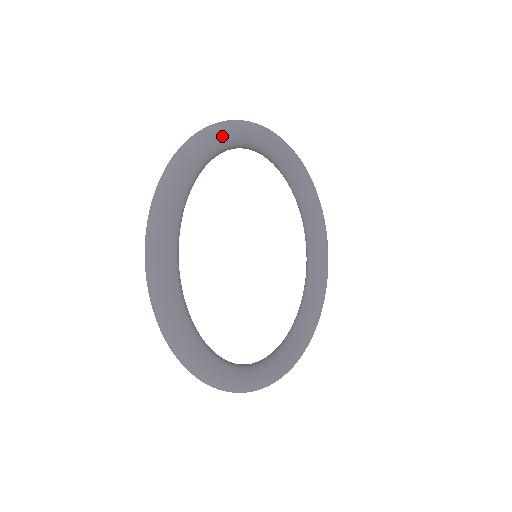
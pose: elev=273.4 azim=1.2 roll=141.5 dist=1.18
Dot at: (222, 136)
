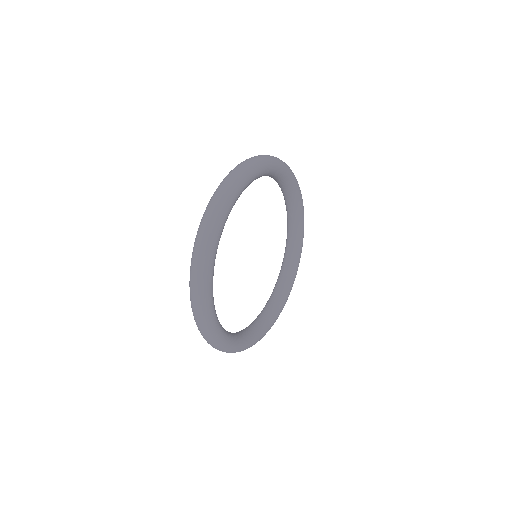
Dot at: (298, 187)
